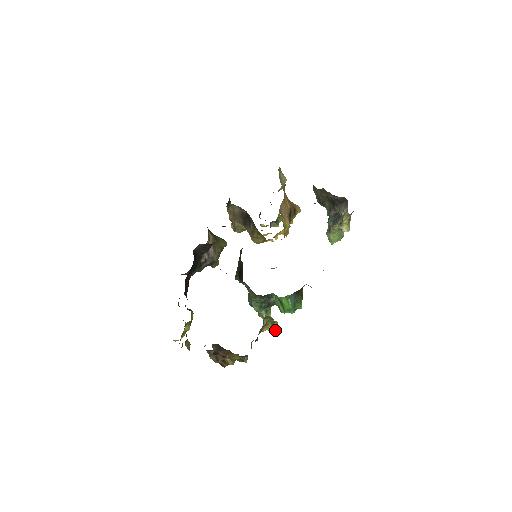
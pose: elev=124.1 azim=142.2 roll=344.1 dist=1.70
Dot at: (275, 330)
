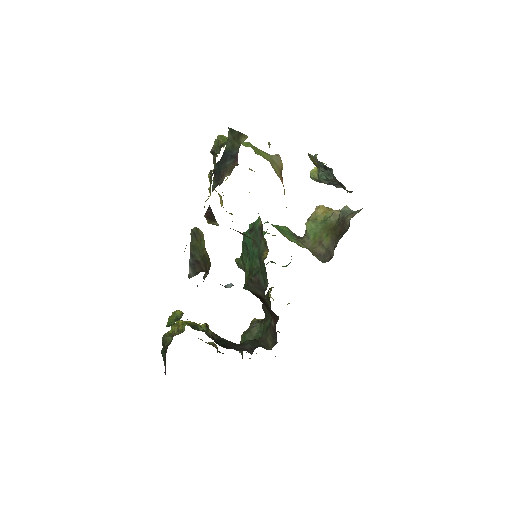
Dot at: occluded
